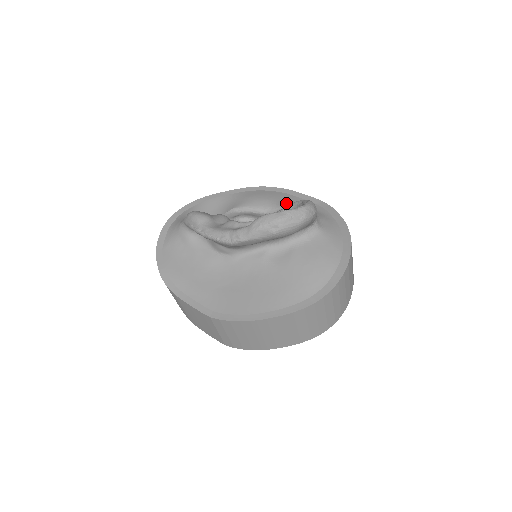
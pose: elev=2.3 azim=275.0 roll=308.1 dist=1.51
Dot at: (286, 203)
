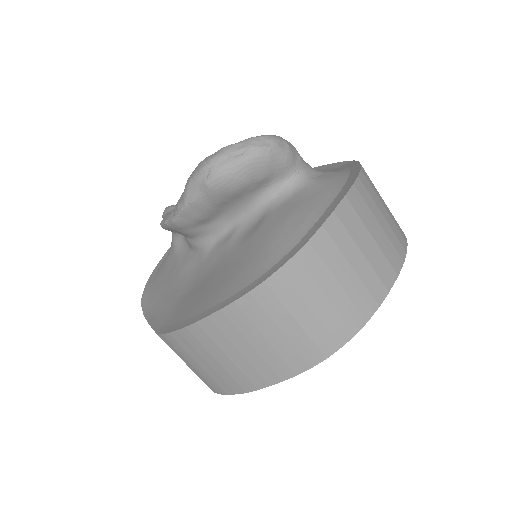
Dot at: occluded
